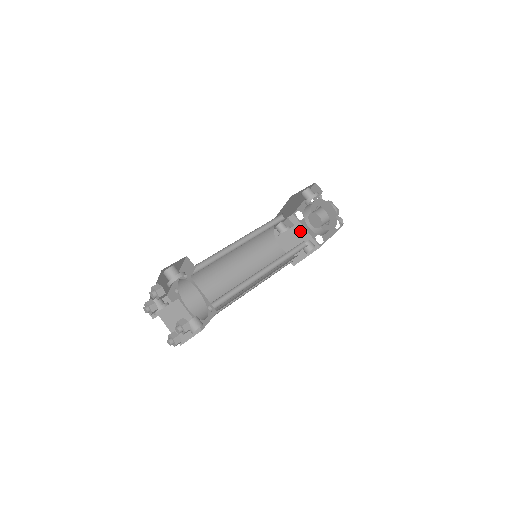
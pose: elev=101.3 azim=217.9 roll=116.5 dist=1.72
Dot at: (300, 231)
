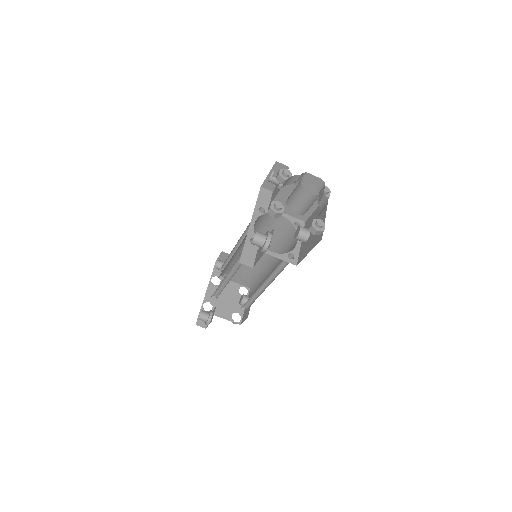
Dot at: (295, 185)
